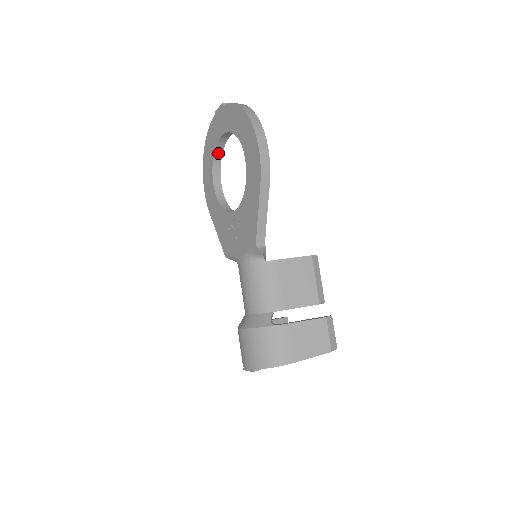
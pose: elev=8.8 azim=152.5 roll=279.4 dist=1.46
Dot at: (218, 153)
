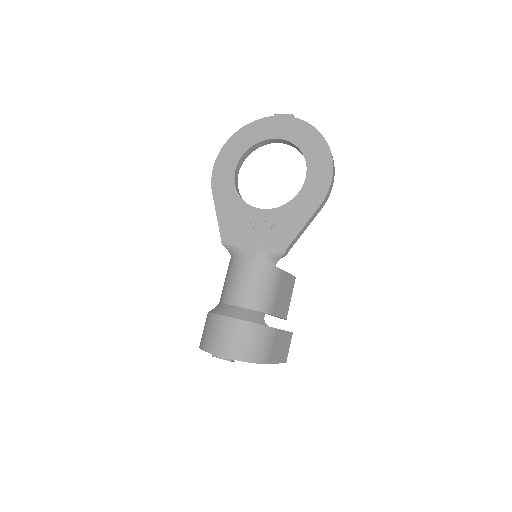
Dot at: (254, 147)
